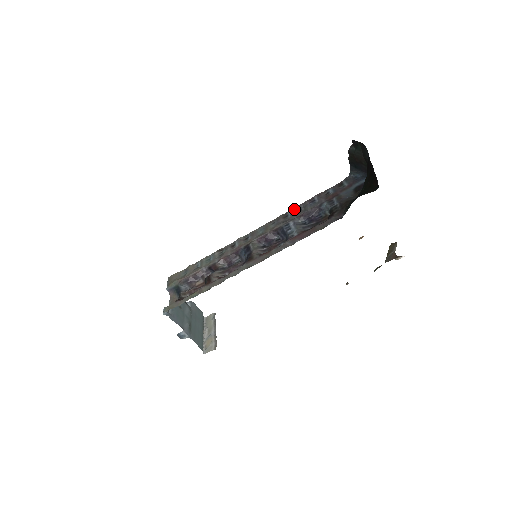
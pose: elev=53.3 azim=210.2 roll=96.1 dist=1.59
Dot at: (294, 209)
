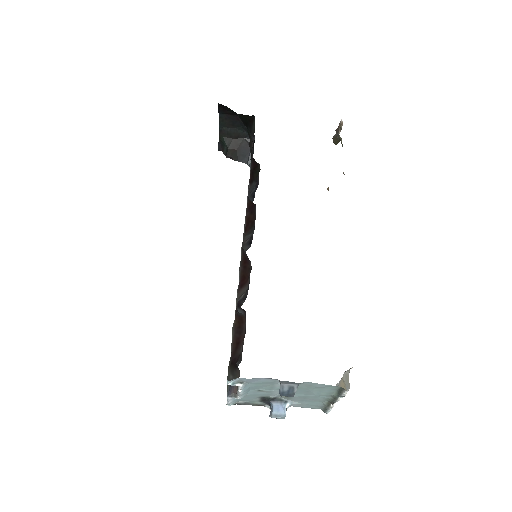
Dot at: occluded
